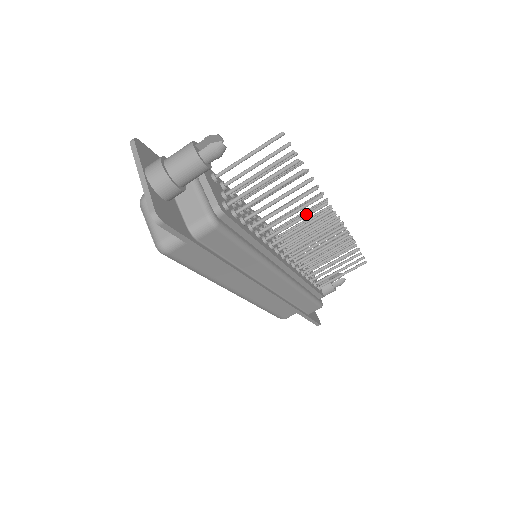
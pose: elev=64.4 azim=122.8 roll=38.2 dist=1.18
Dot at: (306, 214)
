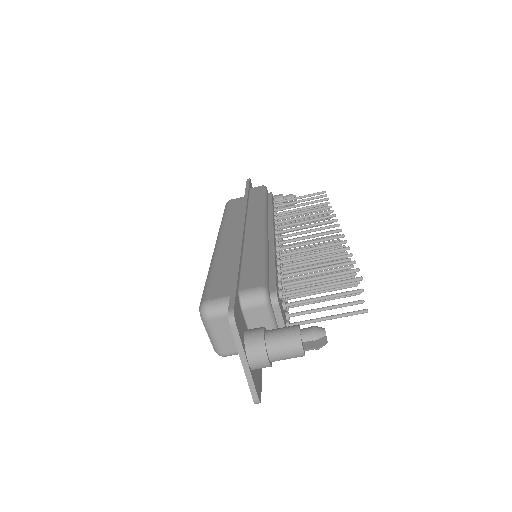
Dot at: occluded
